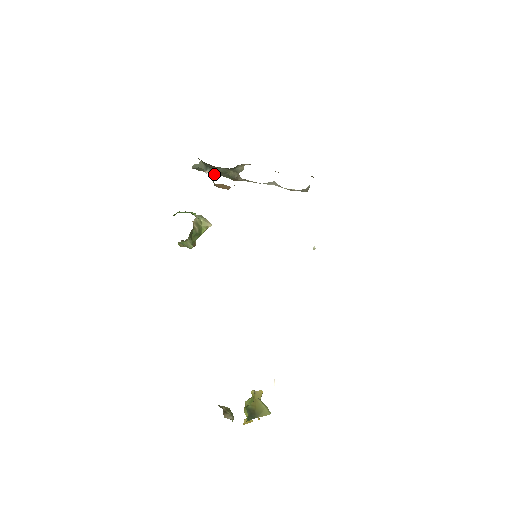
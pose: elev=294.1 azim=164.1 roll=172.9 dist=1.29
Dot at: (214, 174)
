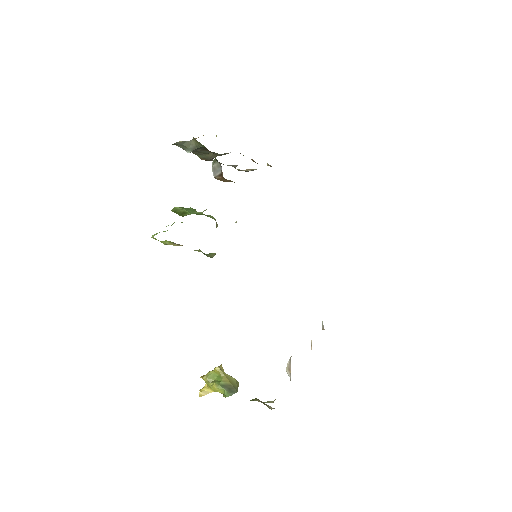
Dot at: occluded
